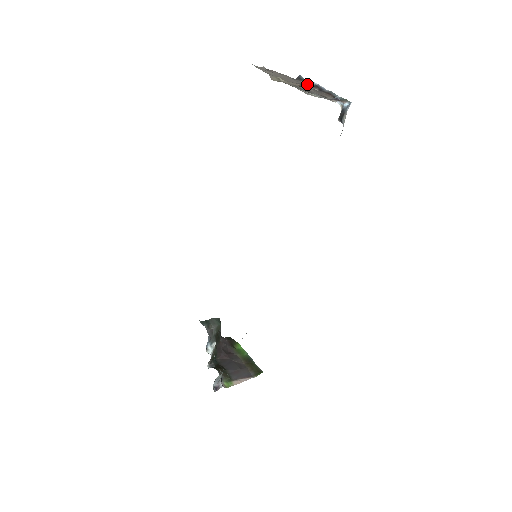
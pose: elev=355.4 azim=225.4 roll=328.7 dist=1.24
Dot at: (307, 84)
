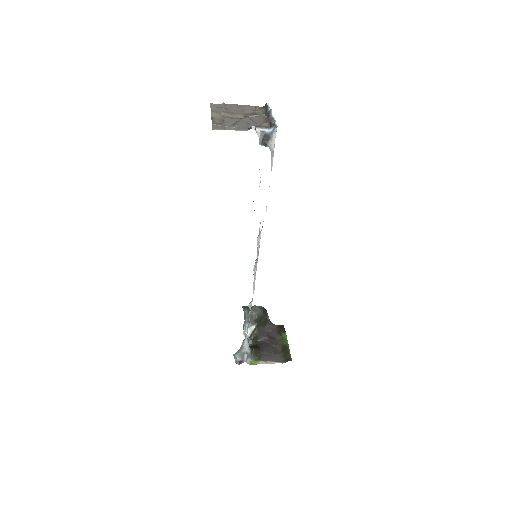
Dot at: (266, 111)
